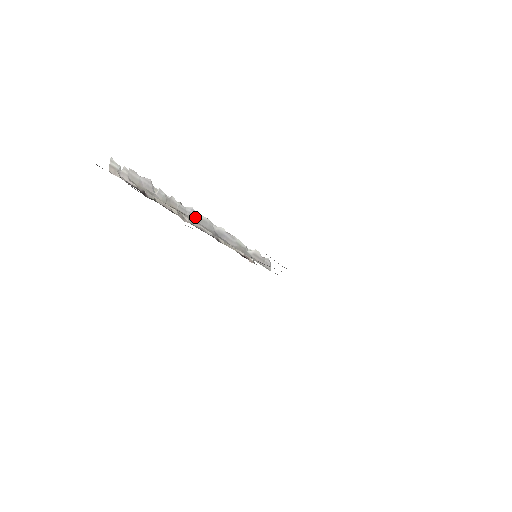
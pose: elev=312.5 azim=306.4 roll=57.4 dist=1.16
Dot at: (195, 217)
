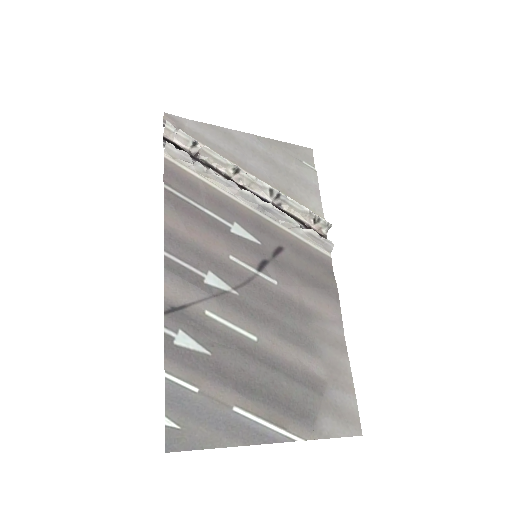
Dot at: (235, 189)
